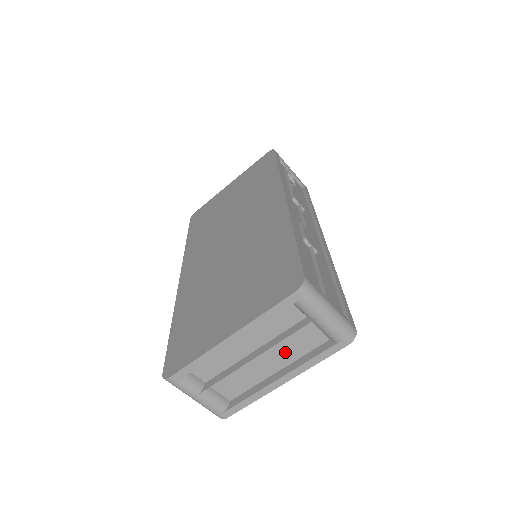
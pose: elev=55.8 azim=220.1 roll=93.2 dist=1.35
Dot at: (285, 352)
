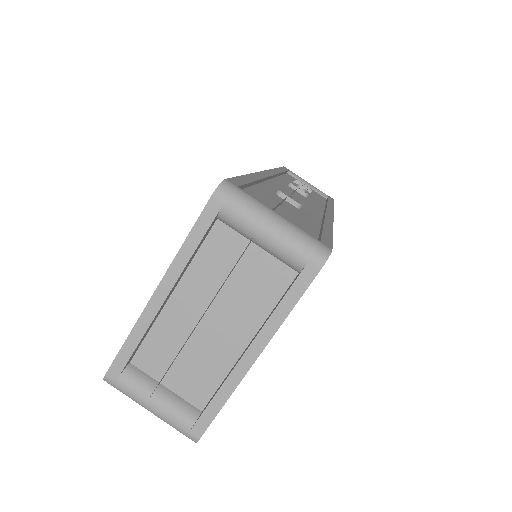
Dot at: (245, 309)
